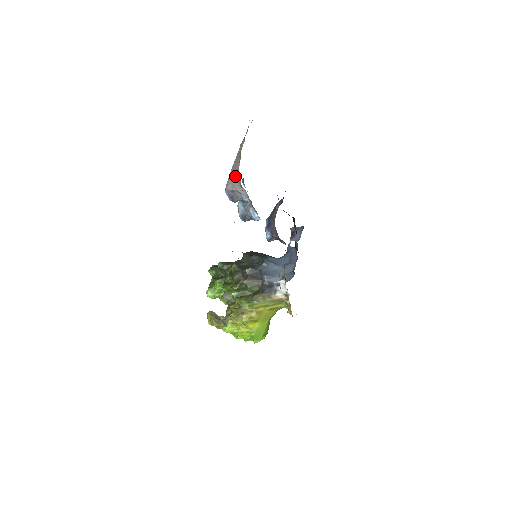
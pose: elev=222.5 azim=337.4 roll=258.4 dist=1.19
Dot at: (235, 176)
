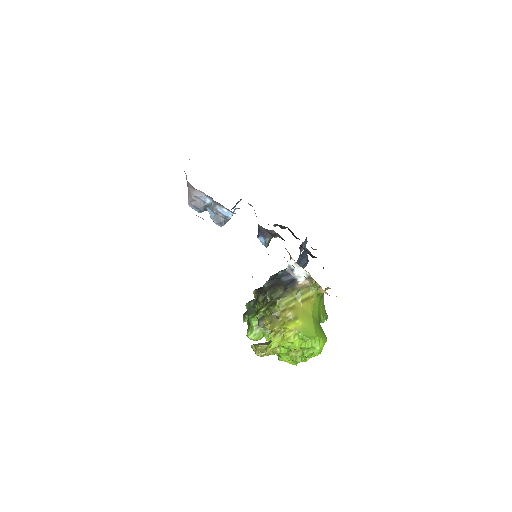
Dot at: (188, 188)
